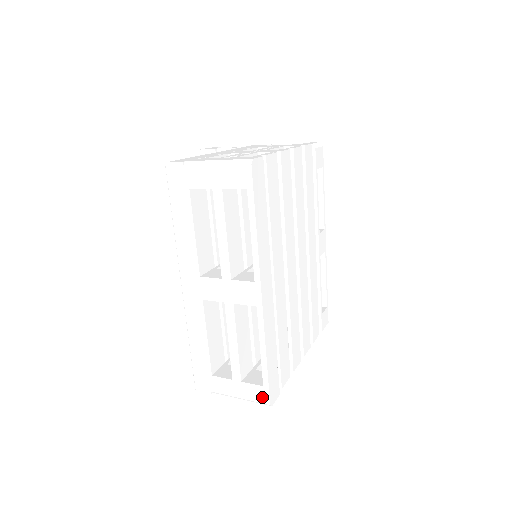
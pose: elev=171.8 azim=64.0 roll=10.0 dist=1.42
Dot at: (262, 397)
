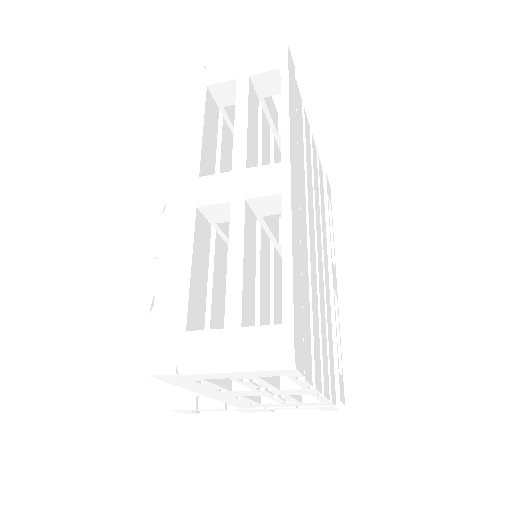
Dot at: (279, 347)
